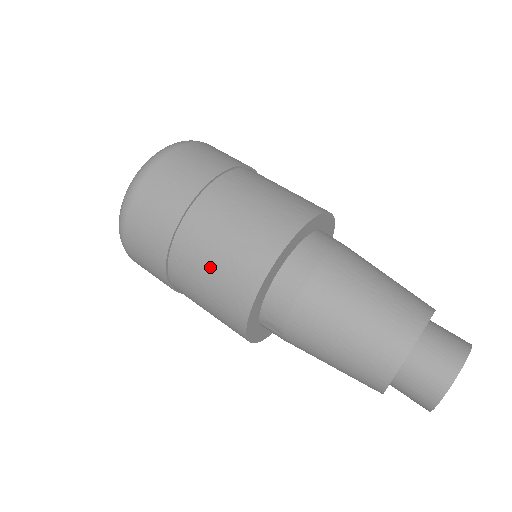
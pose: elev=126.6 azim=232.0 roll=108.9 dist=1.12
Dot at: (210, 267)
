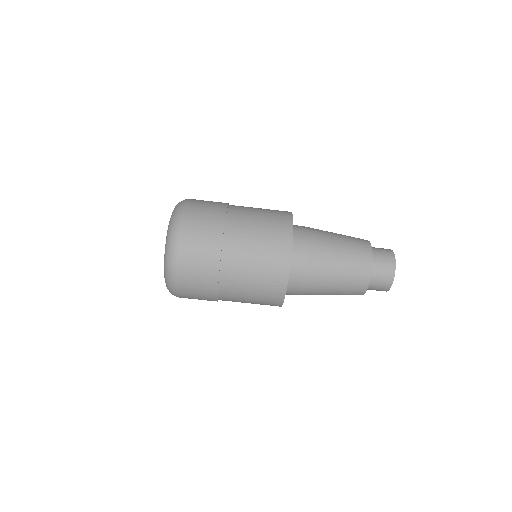
Dot at: occluded
